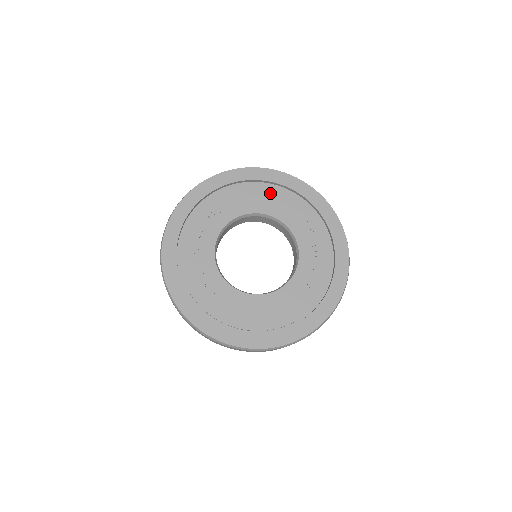
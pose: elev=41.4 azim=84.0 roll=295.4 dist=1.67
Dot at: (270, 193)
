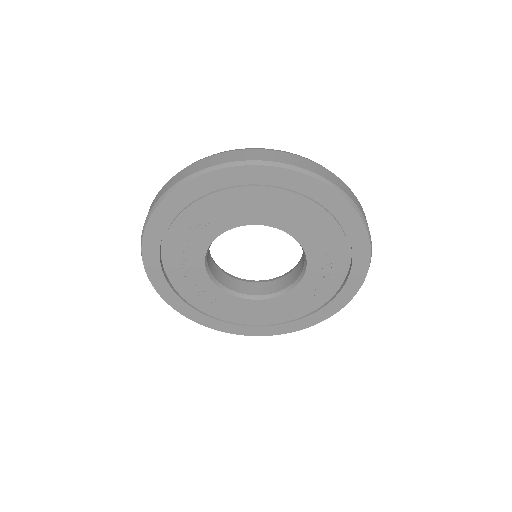
Dot at: (269, 199)
